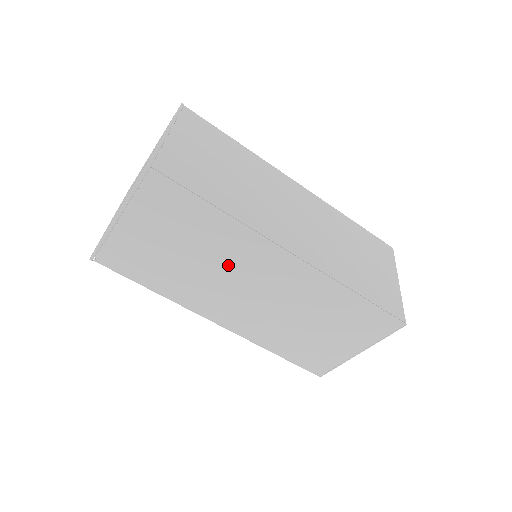
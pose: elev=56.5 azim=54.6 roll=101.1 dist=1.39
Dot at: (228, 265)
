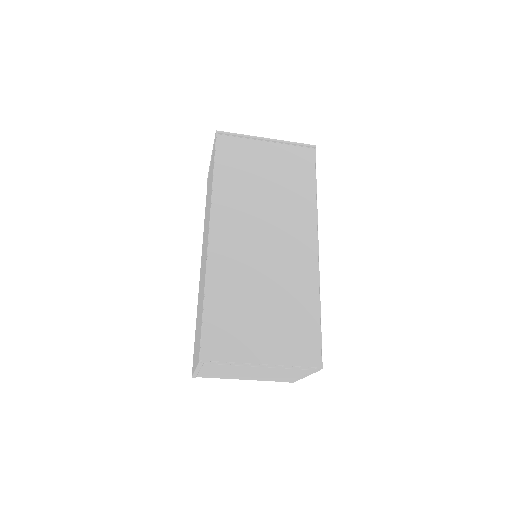
Dot at: (279, 213)
